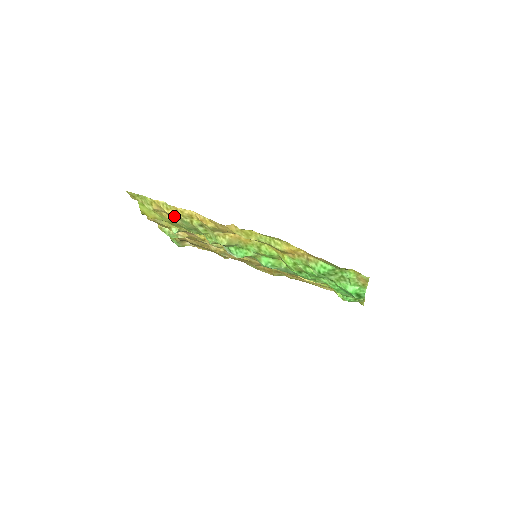
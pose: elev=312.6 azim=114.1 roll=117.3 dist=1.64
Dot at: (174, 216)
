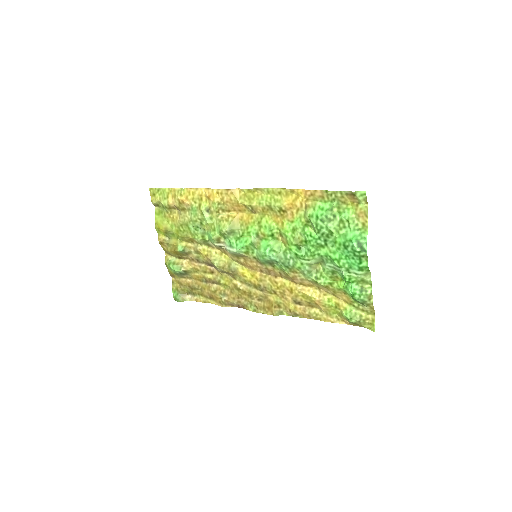
Dot at: (185, 207)
